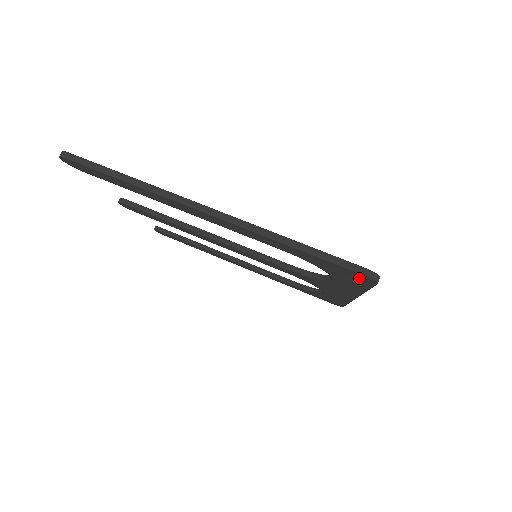
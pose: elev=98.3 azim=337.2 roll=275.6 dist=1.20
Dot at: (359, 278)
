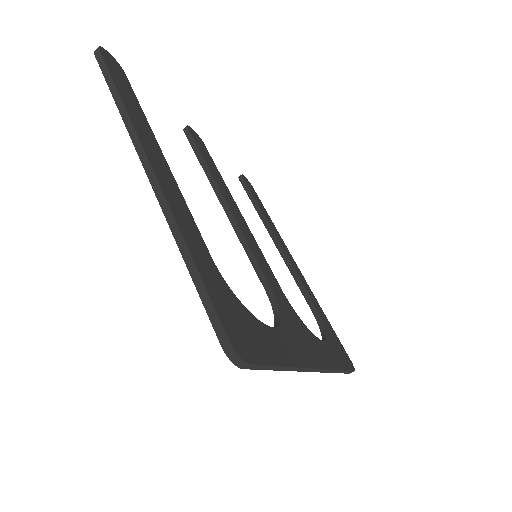
Dot at: occluded
